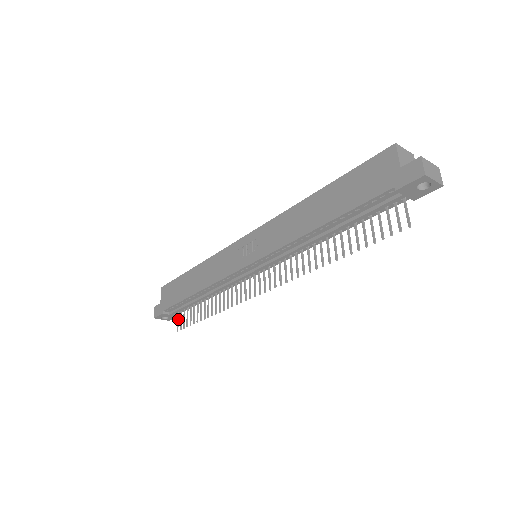
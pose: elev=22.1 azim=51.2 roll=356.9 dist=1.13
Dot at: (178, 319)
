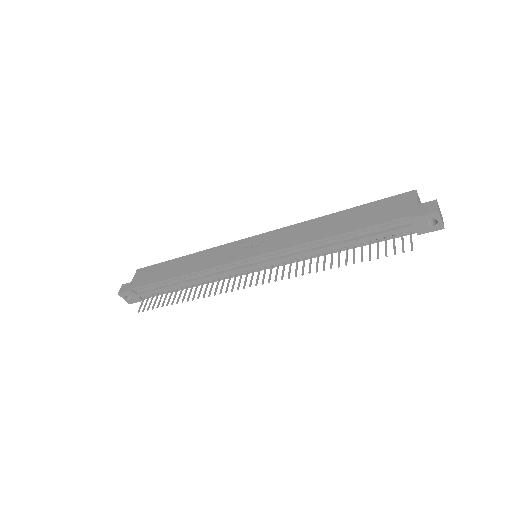
Dot at: occluded
